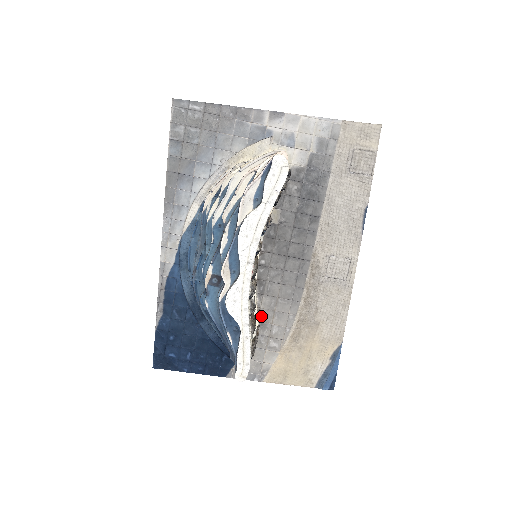
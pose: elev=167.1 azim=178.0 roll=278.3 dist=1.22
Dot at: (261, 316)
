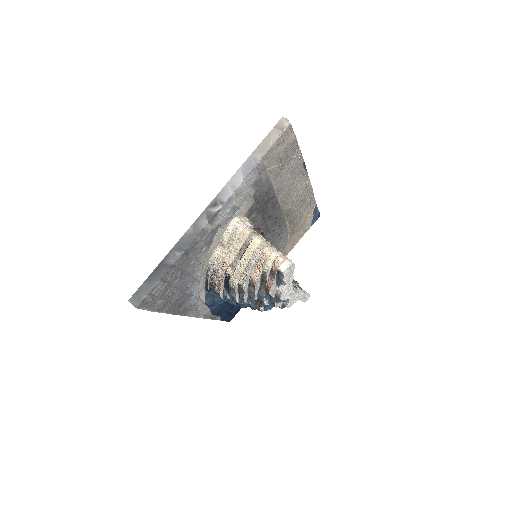
Dot at: occluded
